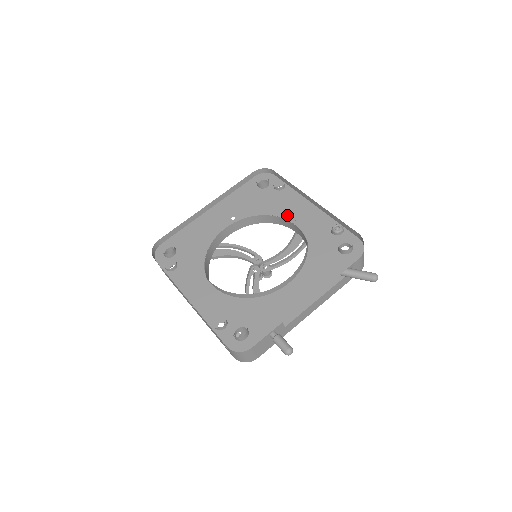
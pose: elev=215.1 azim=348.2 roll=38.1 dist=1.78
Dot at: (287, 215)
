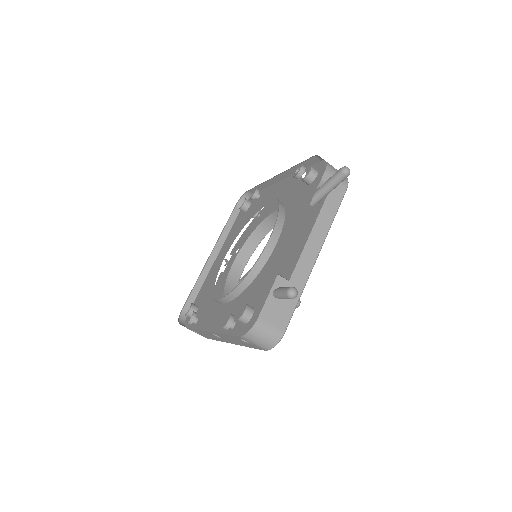
Dot at: (272, 209)
